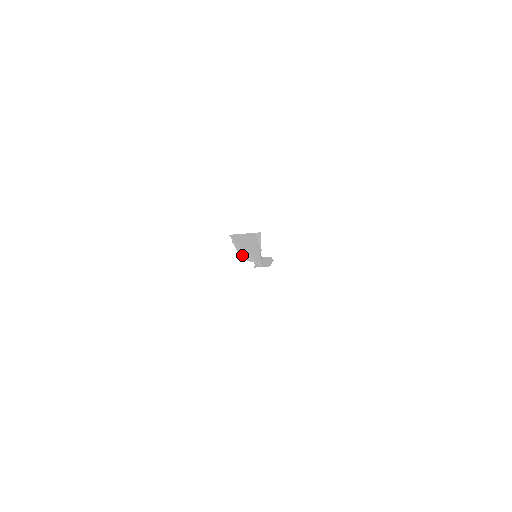
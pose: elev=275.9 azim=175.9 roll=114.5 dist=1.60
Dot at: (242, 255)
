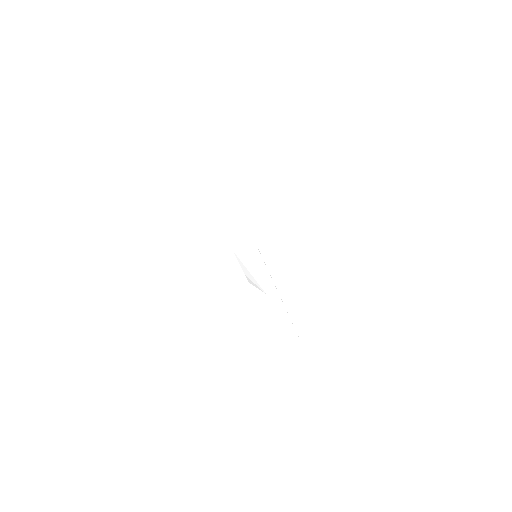
Dot at: (232, 236)
